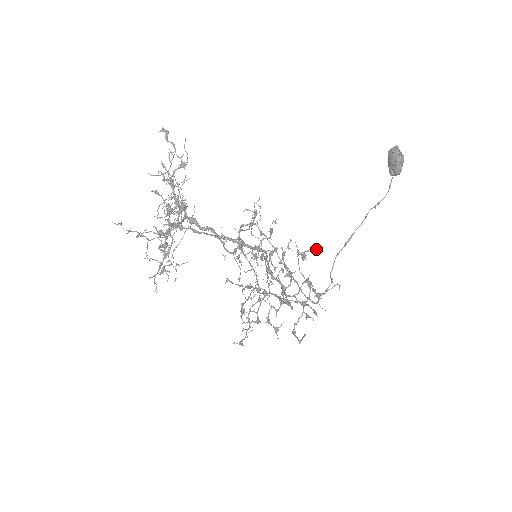
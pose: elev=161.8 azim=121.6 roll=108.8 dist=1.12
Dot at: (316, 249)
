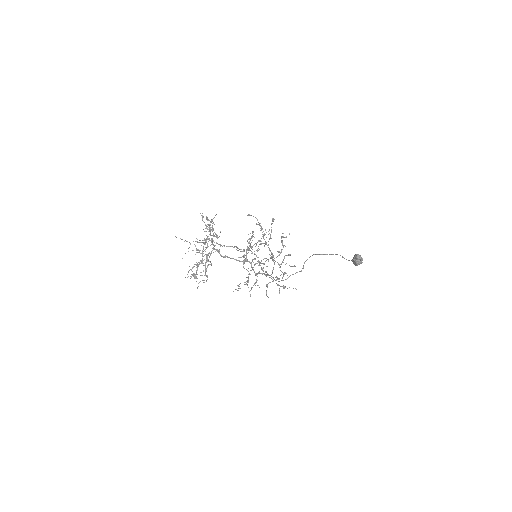
Dot at: occluded
